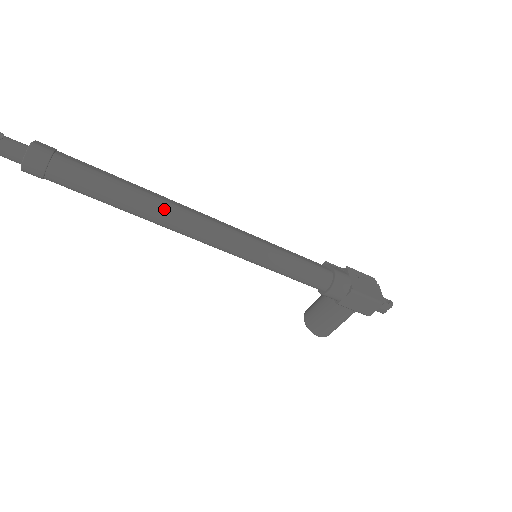
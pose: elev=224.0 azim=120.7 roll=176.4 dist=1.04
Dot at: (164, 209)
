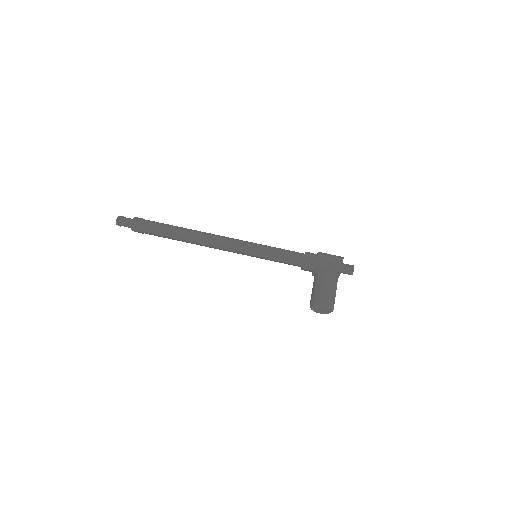
Dot at: (199, 231)
